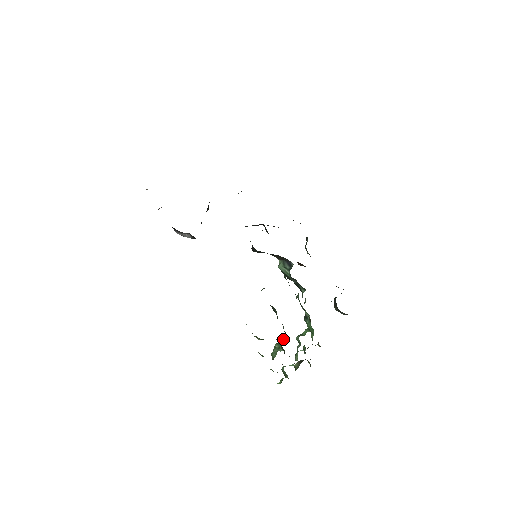
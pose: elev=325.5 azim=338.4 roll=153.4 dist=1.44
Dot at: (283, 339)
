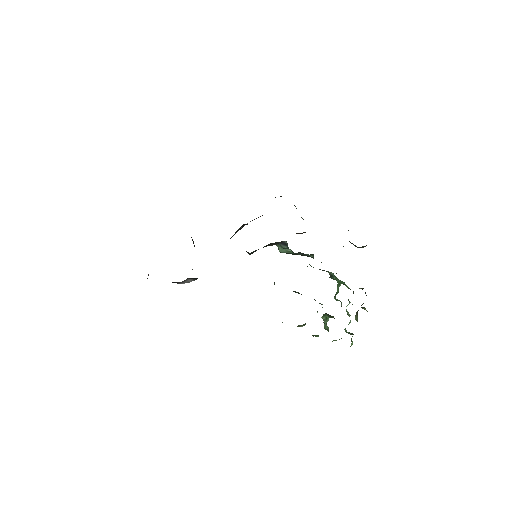
Dot at: occluded
